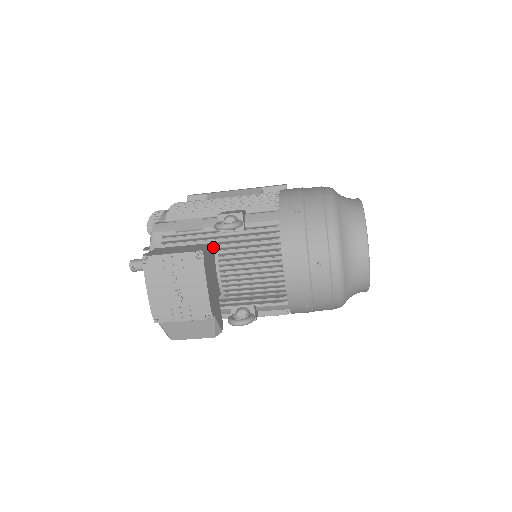
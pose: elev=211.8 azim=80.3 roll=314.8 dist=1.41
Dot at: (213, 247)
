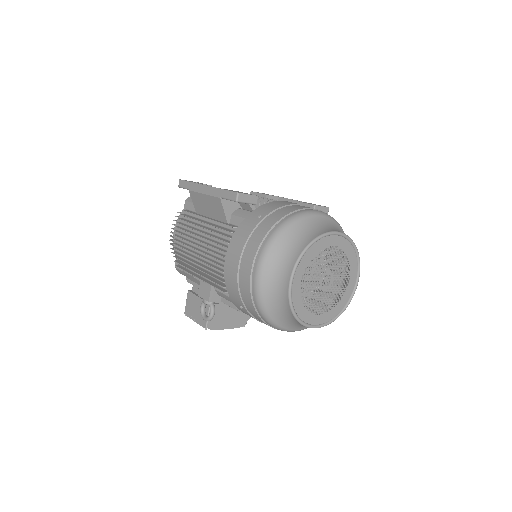
Dot at: occluded
